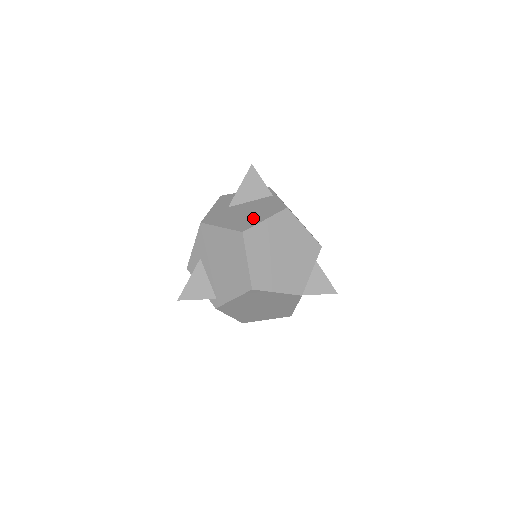
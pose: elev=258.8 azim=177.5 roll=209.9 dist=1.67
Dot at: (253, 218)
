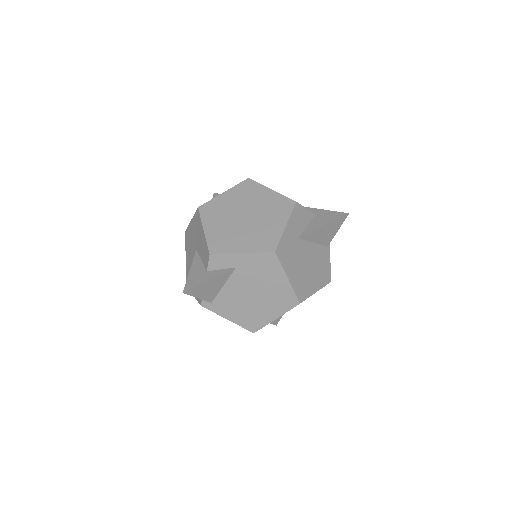
Dot at: (310, 282)
